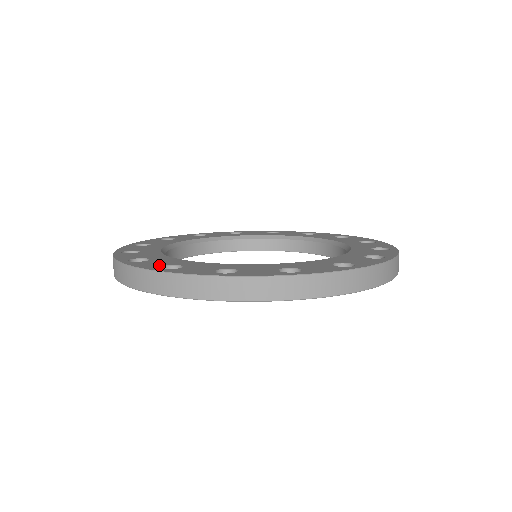
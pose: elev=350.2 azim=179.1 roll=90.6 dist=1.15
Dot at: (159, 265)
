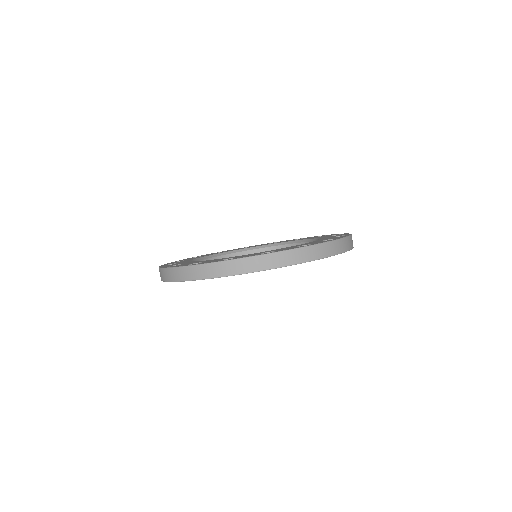
Dot at: (171, 264)
